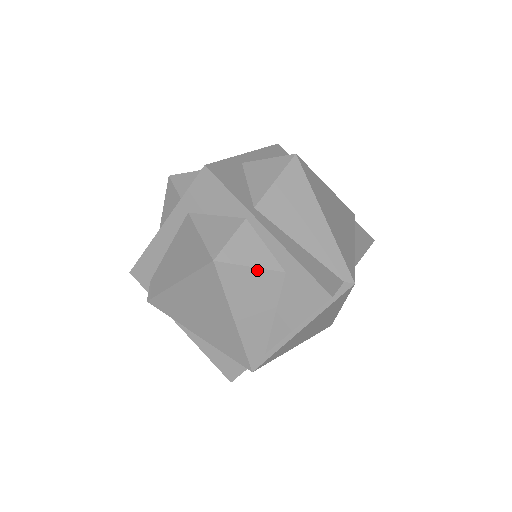
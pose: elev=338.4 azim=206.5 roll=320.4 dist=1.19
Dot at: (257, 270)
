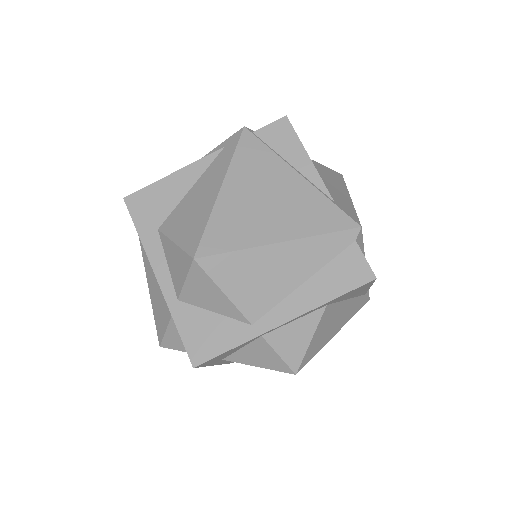
Dot at: (315, 333)
